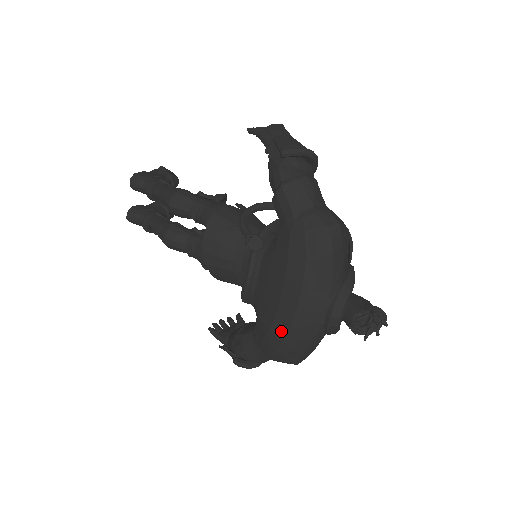
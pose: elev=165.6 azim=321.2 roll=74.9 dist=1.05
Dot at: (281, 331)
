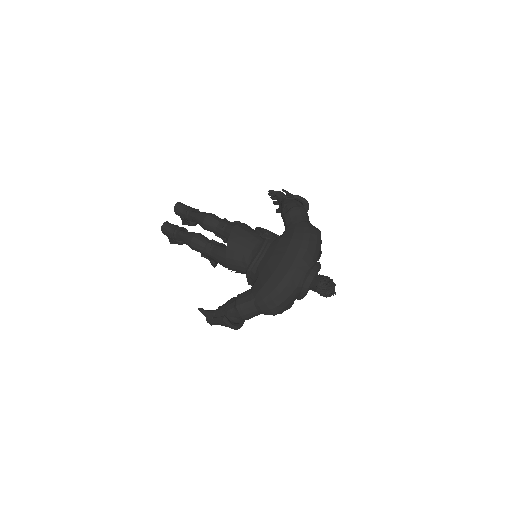
Dot at: (276, 280)
